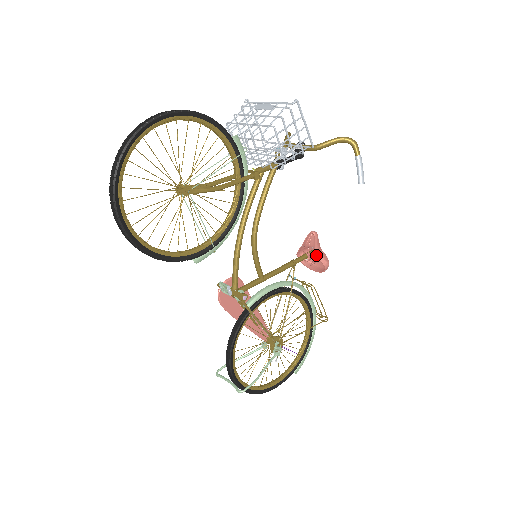
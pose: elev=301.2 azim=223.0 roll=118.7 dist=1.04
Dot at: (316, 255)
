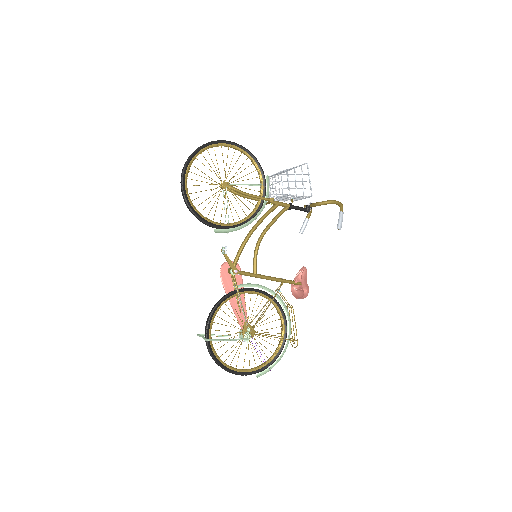
Dot at: occluded
